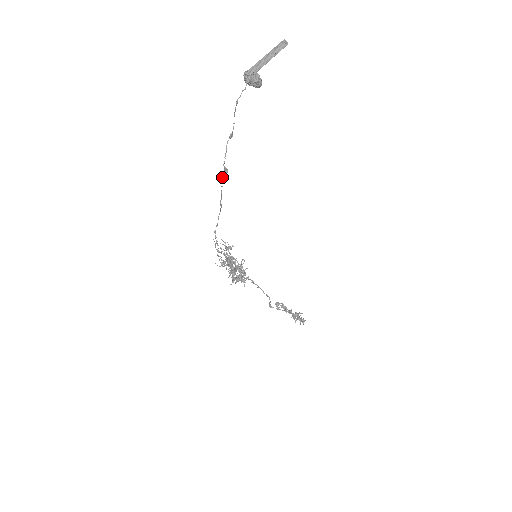
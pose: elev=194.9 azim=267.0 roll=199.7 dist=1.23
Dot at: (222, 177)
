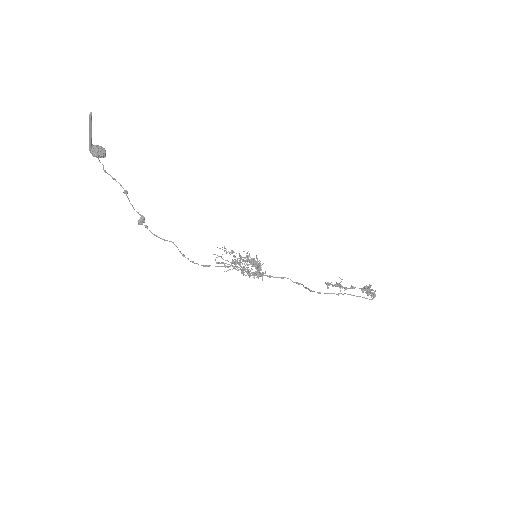
Dot at: (142, 224)
